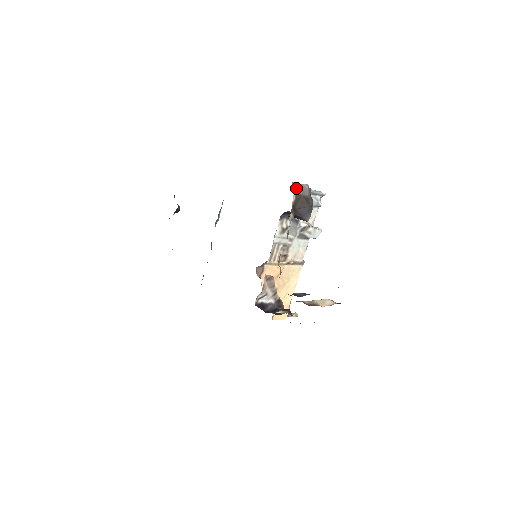
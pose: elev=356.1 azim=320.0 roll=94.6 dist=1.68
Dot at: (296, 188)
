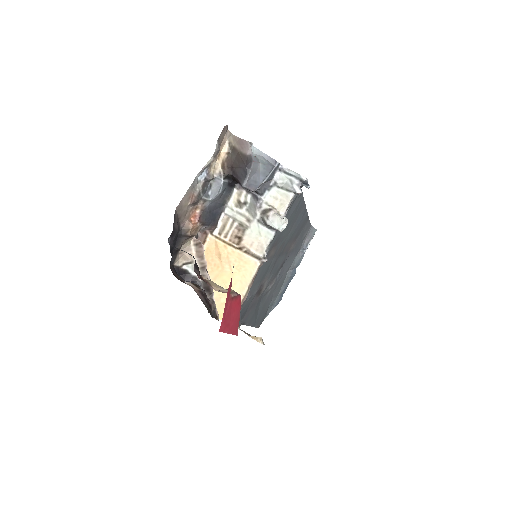
Dot at: (236, 142)
